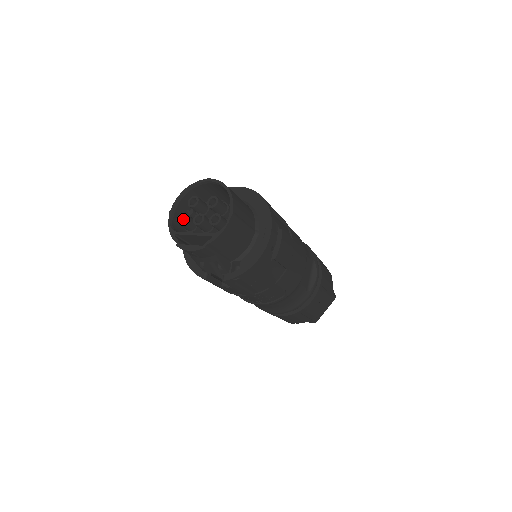
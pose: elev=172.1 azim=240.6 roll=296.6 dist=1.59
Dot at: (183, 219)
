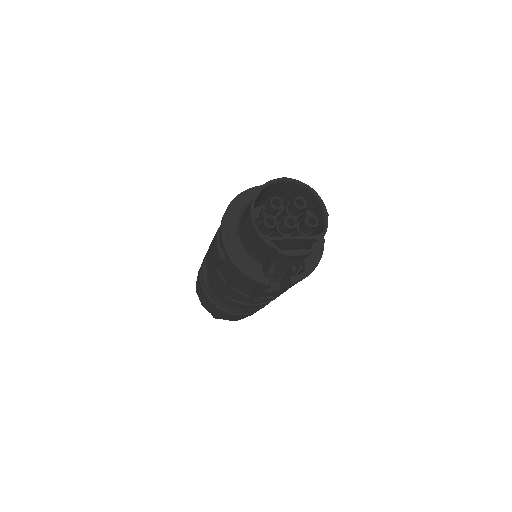
Dot at: occluded
